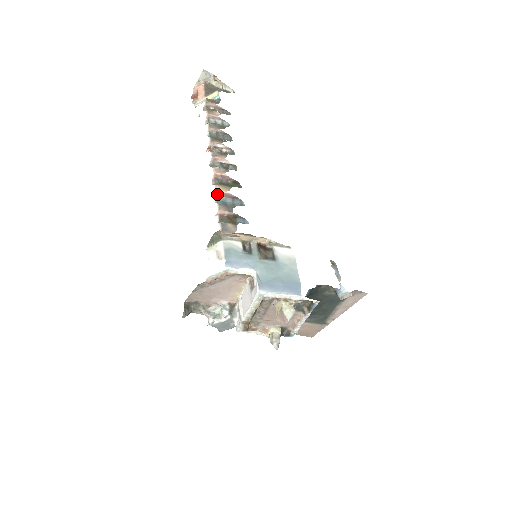
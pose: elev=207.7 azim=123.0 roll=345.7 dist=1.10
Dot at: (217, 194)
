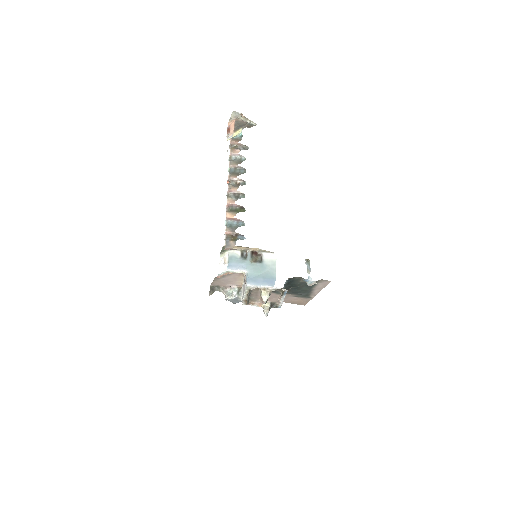
Dot at: (227, 219)
